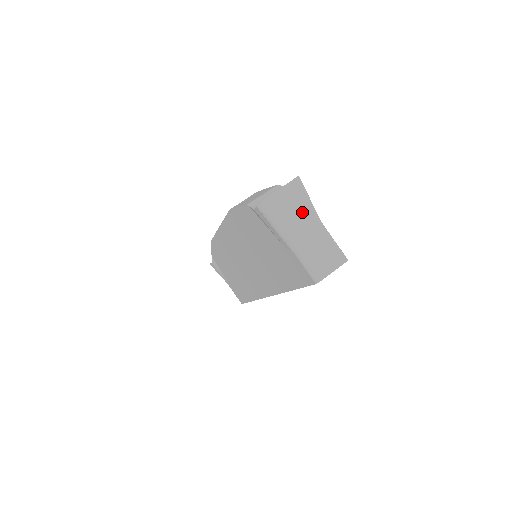
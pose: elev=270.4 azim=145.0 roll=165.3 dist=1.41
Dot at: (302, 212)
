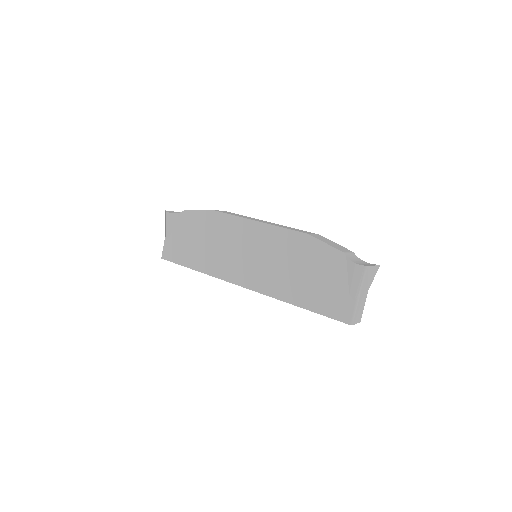
Dot at: (369, 284)
